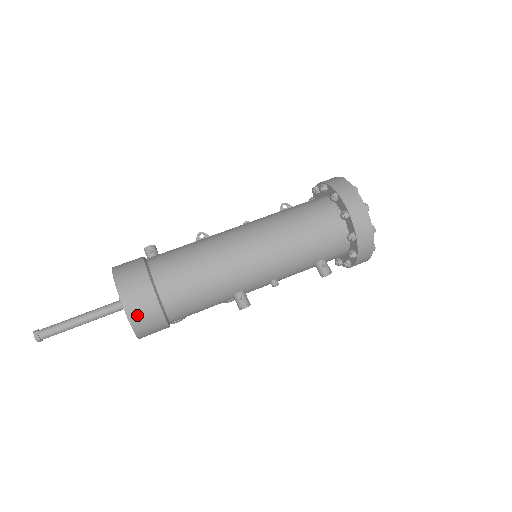
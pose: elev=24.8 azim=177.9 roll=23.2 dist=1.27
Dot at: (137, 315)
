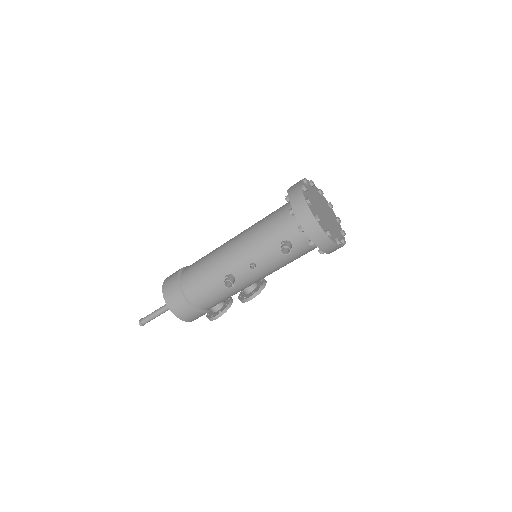
Dot at: (167, 293)
